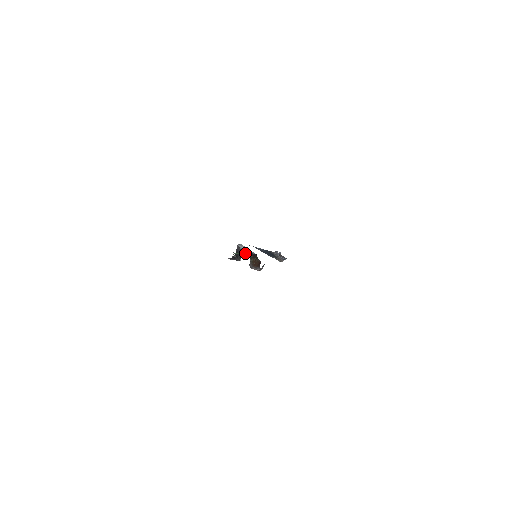
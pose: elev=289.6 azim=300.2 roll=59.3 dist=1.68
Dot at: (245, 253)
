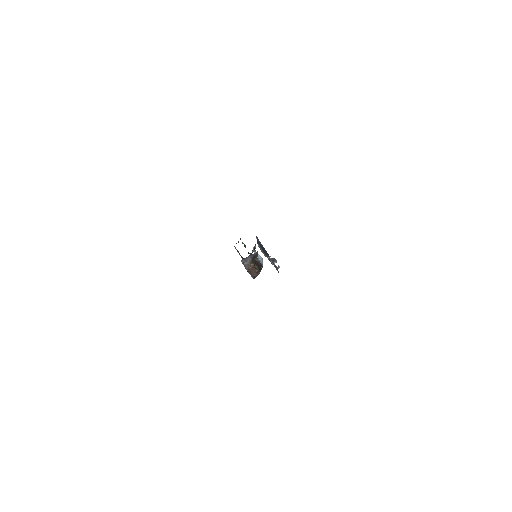
Dot at: occluded
